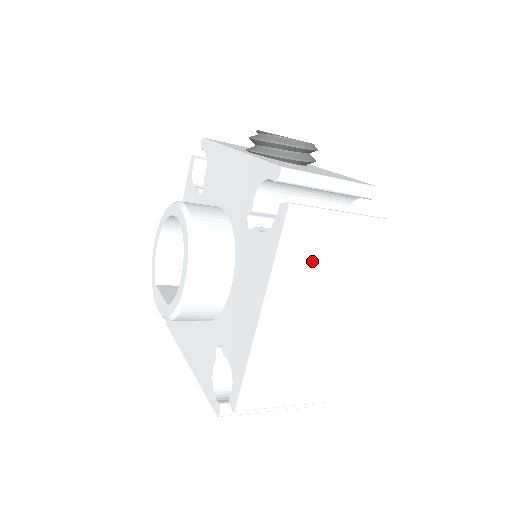
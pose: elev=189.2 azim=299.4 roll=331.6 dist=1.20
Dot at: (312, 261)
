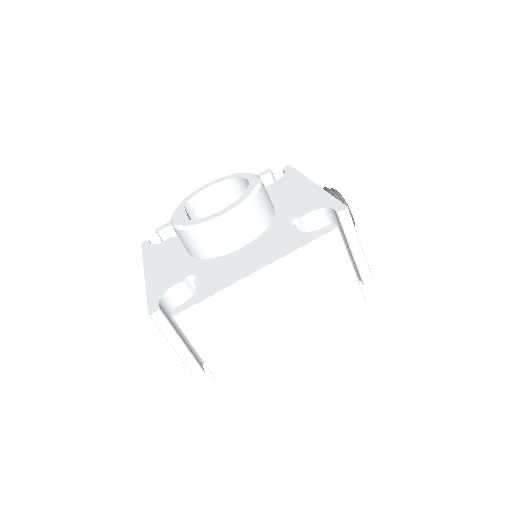
Dot at: (313, 274)
